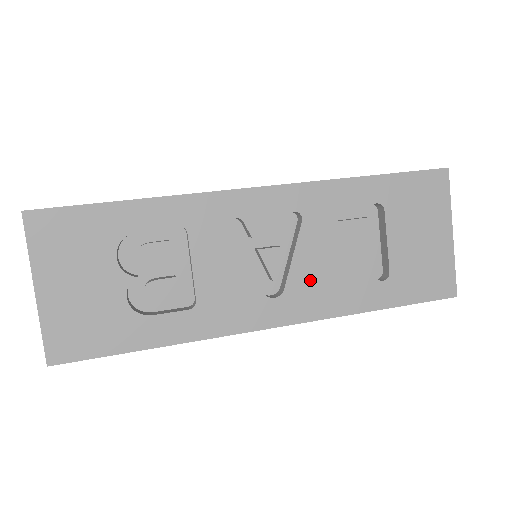
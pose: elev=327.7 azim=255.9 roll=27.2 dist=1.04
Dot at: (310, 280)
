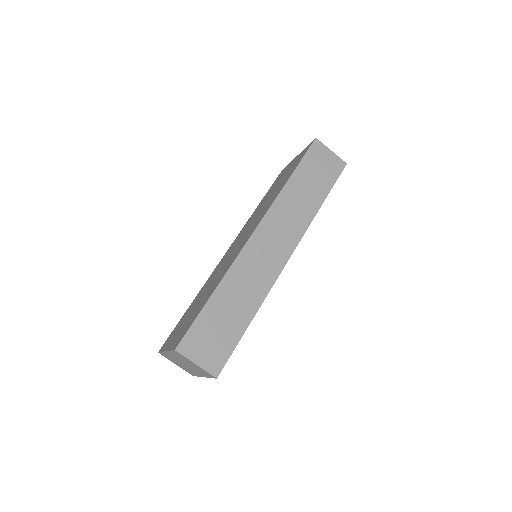
Dot at: occluded
